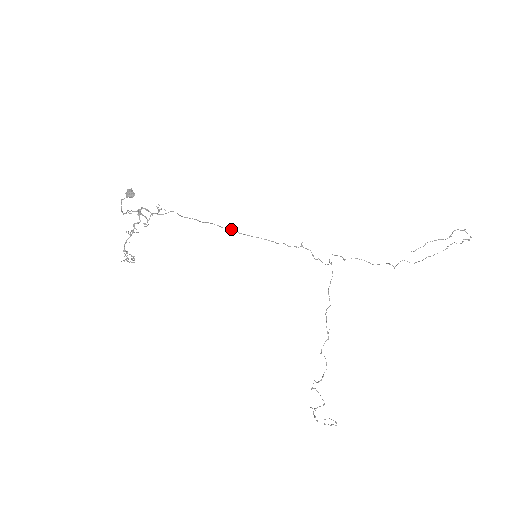
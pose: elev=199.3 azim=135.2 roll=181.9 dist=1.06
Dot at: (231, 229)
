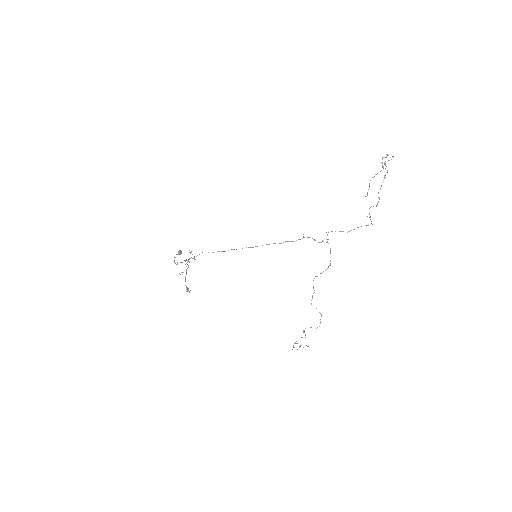
Dot at: occluded
